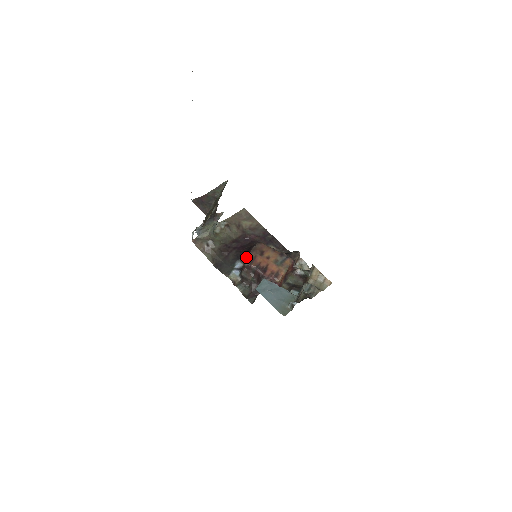
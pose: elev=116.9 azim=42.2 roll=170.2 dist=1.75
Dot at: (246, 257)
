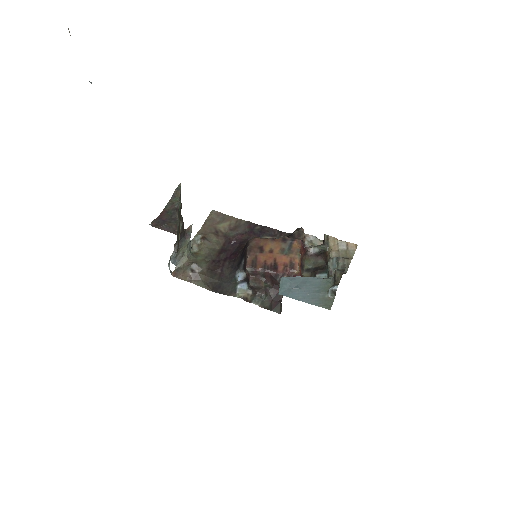
Dot at: (245, 263)
